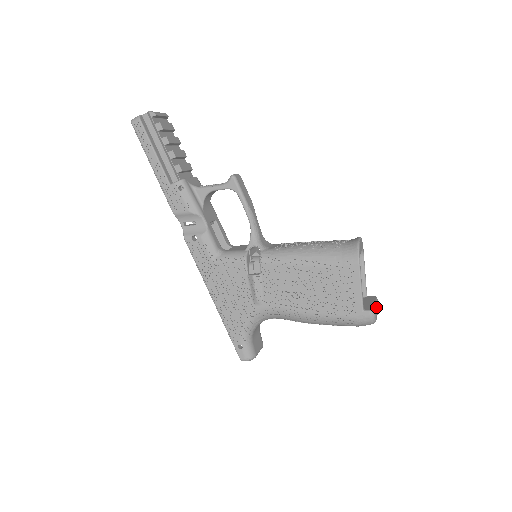
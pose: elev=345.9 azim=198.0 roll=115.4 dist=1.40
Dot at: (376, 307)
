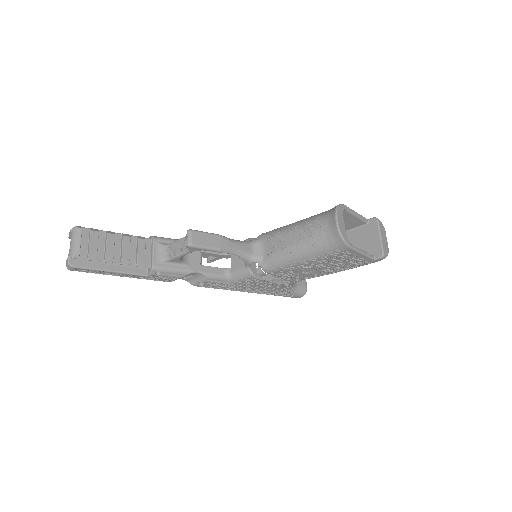
Dot at: (382, 239)
